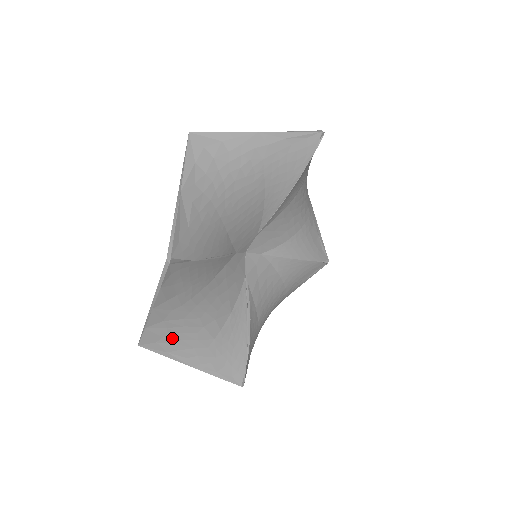
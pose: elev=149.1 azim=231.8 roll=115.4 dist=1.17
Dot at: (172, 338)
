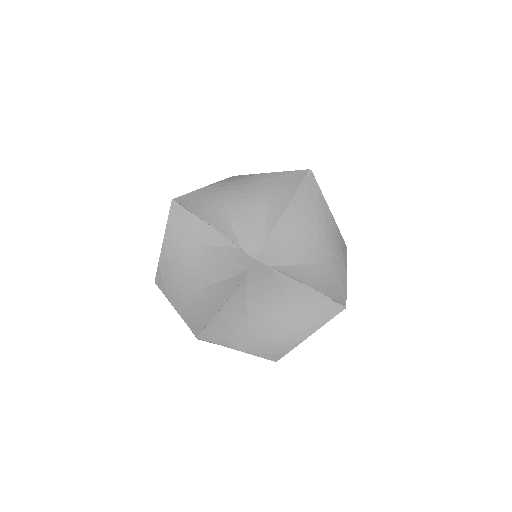
Dot at: (170, 277)
